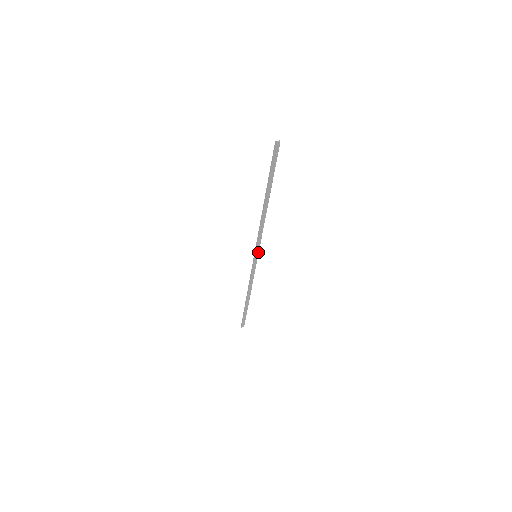
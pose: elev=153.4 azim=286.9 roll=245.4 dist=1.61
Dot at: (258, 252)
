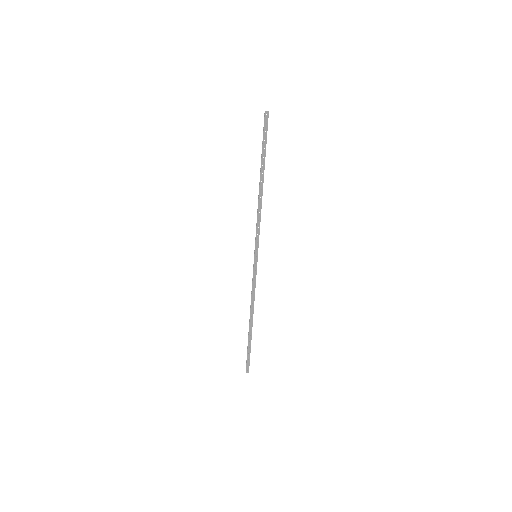
Dot at: occluded
